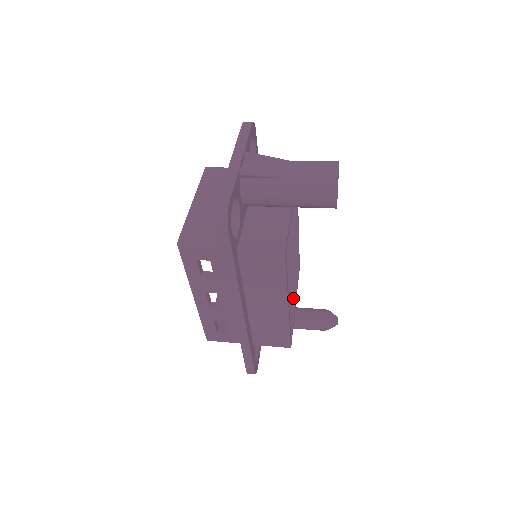
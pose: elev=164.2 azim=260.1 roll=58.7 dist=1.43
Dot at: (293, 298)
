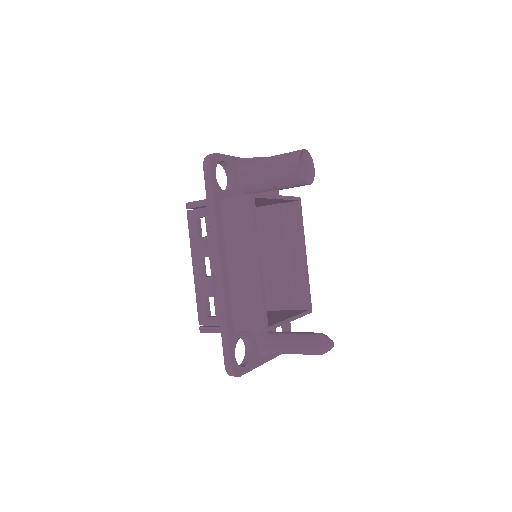
Dot at: (291, 316)
